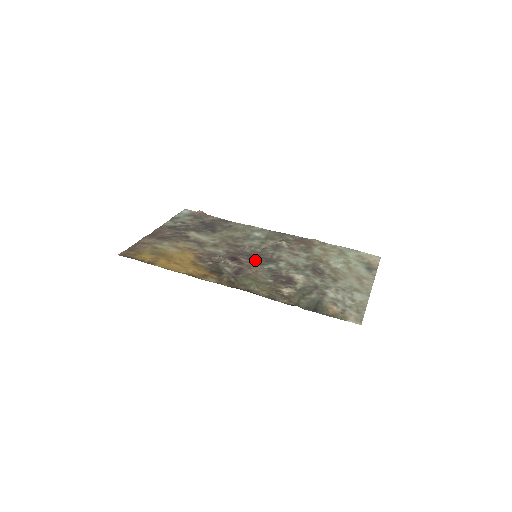
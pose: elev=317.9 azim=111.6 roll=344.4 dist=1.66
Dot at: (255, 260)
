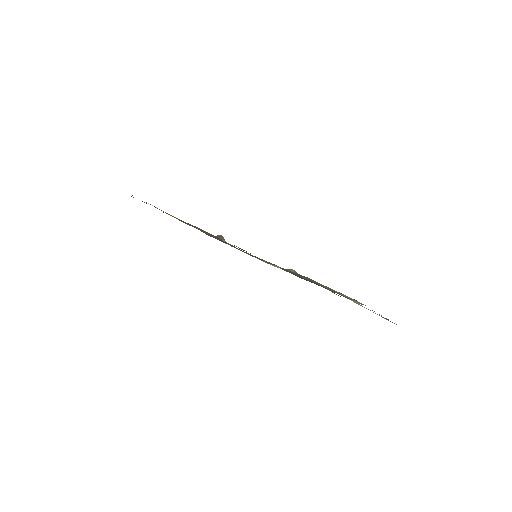
Dot at: occluded
